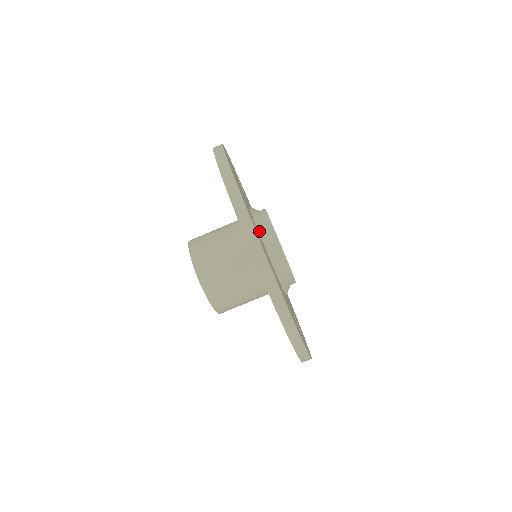
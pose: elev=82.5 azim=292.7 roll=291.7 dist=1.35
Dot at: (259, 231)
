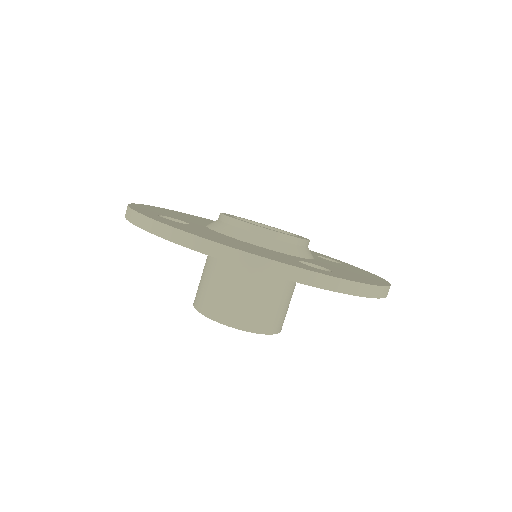
Dot at: (281, 252)
